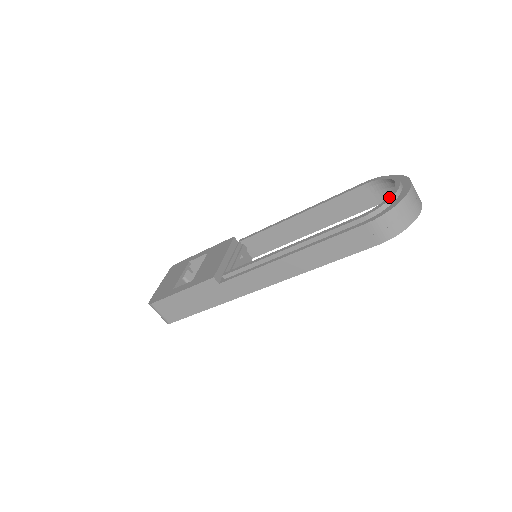
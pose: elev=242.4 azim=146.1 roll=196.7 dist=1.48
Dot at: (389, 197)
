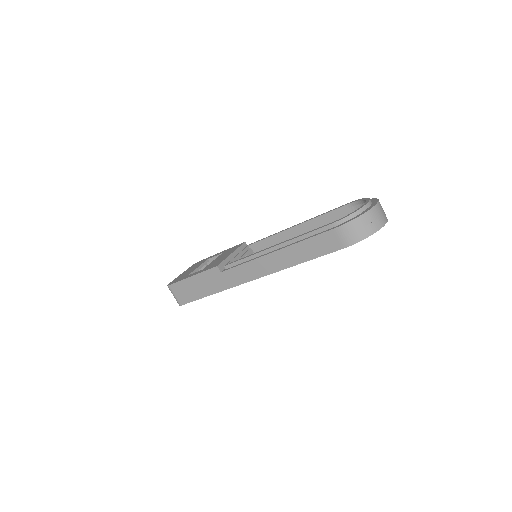
Dot at: (356, 210)
